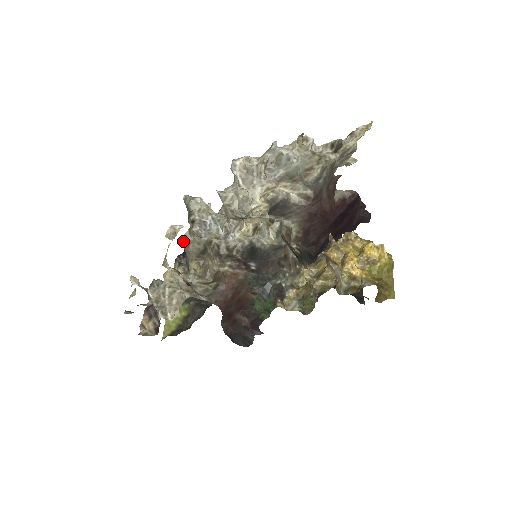
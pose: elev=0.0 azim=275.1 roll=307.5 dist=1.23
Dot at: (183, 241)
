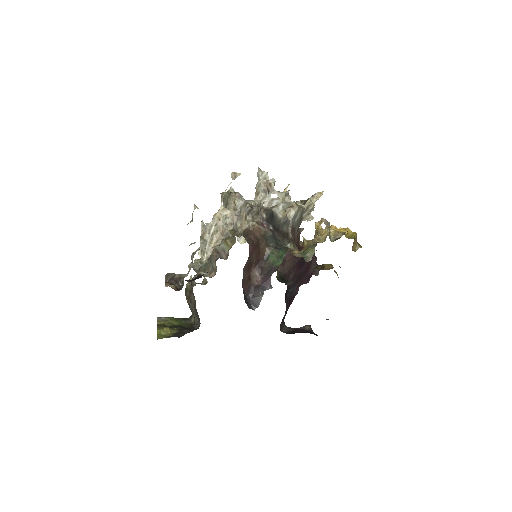
Dot at: occluded
